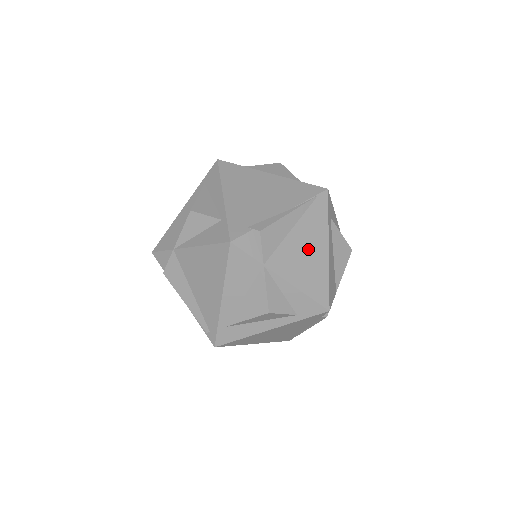
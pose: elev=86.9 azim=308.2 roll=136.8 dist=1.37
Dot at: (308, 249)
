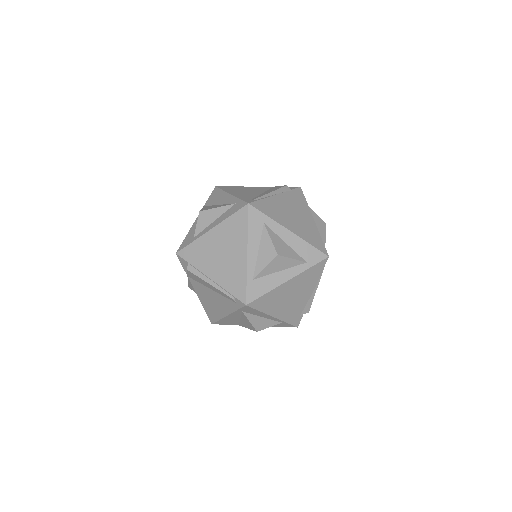
Dot at: occluded
